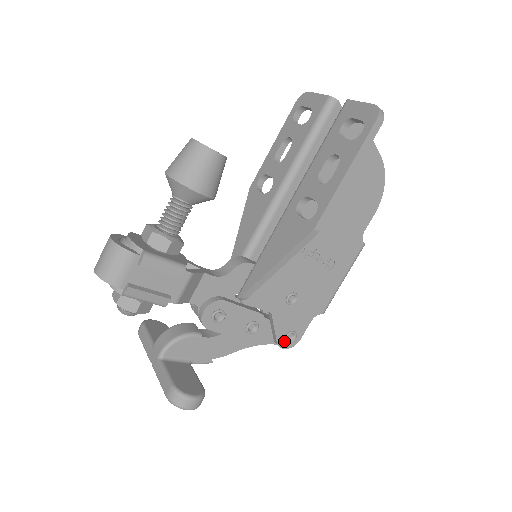
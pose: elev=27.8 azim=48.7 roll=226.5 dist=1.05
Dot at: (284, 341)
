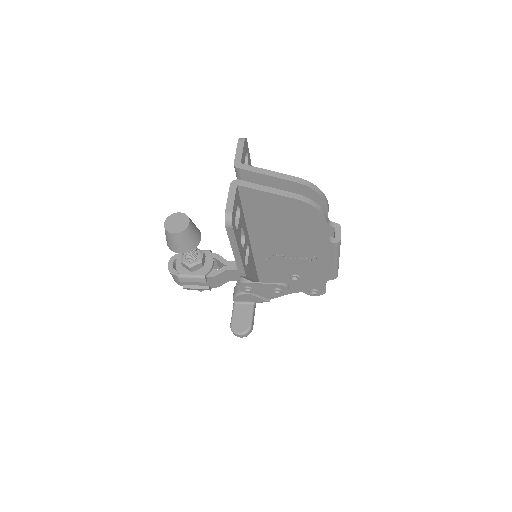
Dot at: (312, 293)
